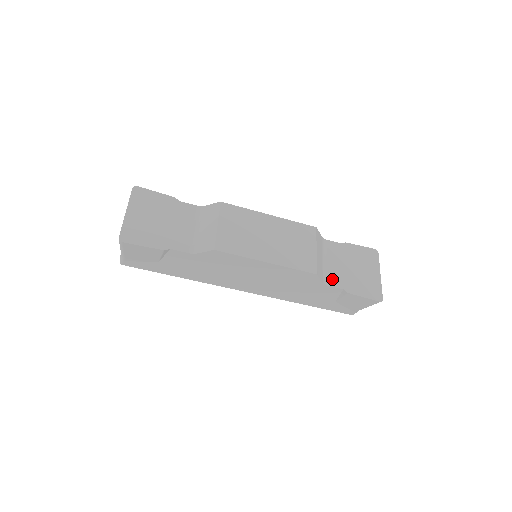
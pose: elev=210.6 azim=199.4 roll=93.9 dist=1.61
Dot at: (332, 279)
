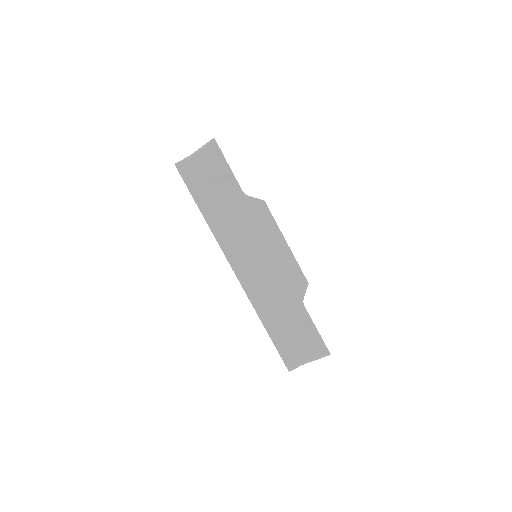
Dot at: occluded
